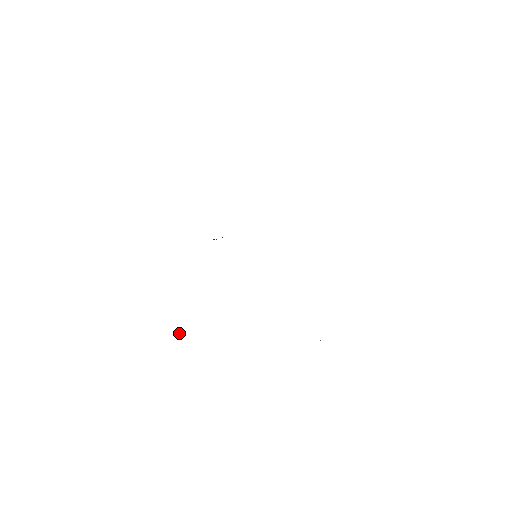
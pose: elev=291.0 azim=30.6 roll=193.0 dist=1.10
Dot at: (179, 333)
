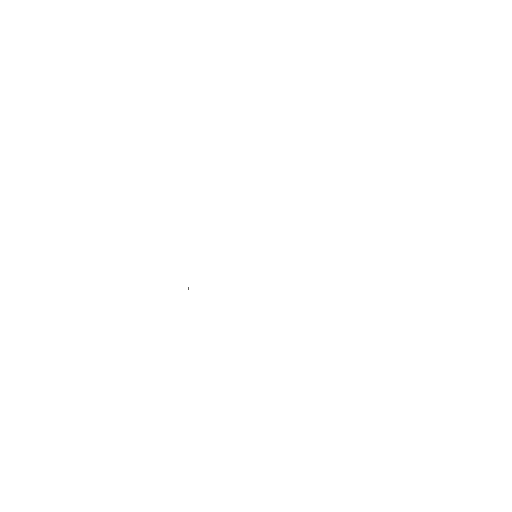
Dot at: (188, 287)
